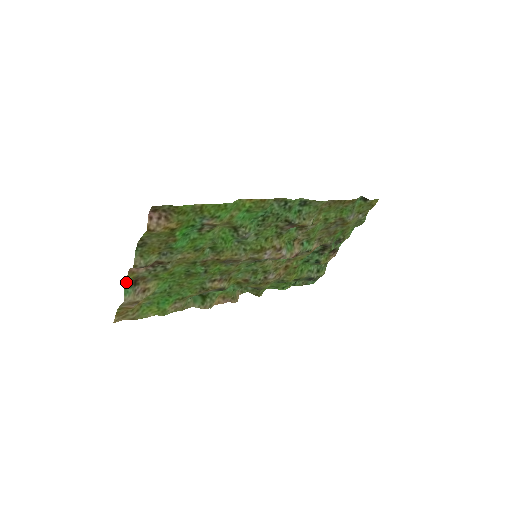
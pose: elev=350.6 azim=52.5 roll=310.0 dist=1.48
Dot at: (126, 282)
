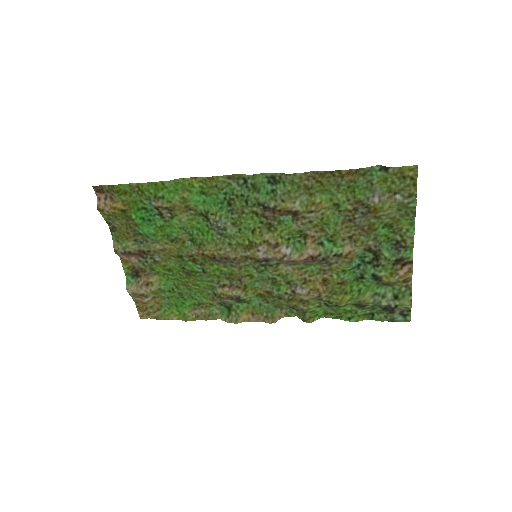
Dot at: (125, 271)
